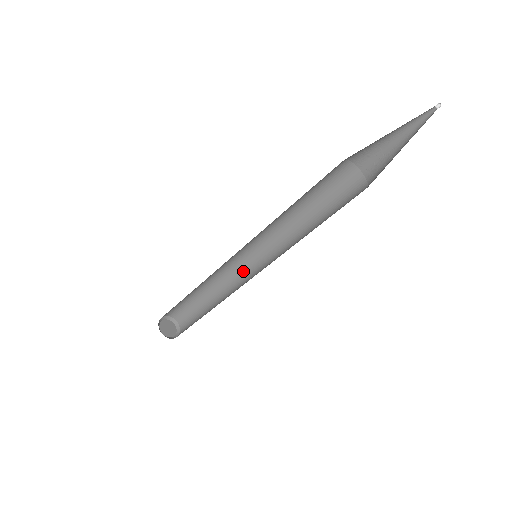
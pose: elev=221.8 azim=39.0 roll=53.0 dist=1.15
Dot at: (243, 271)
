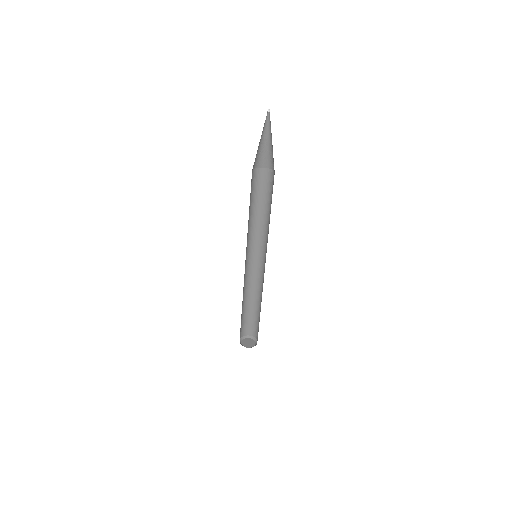
Dot at: (261, 273)
